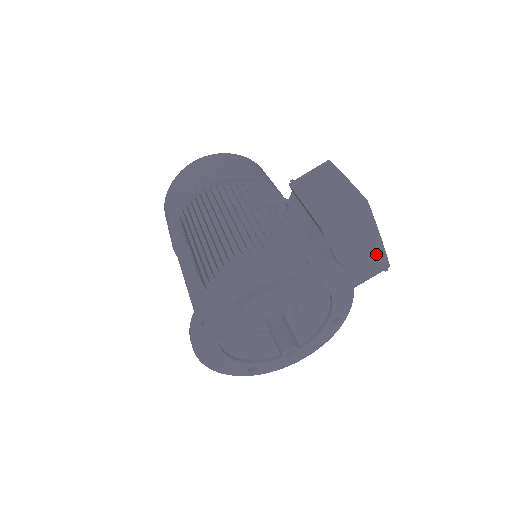
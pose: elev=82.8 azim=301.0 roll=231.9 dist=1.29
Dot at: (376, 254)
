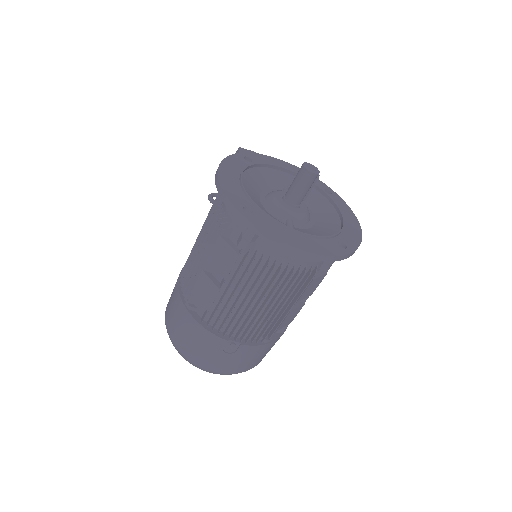
Dot at: occluded
